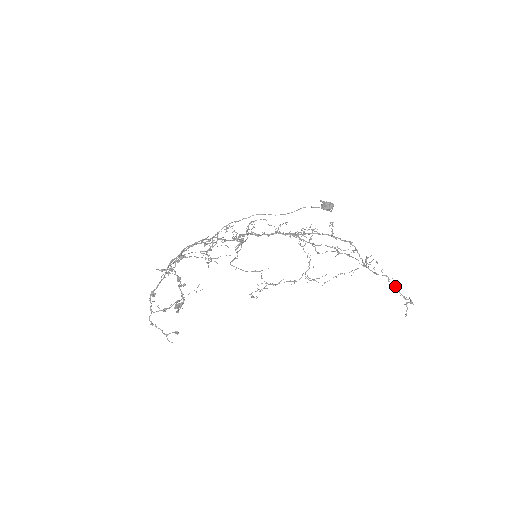
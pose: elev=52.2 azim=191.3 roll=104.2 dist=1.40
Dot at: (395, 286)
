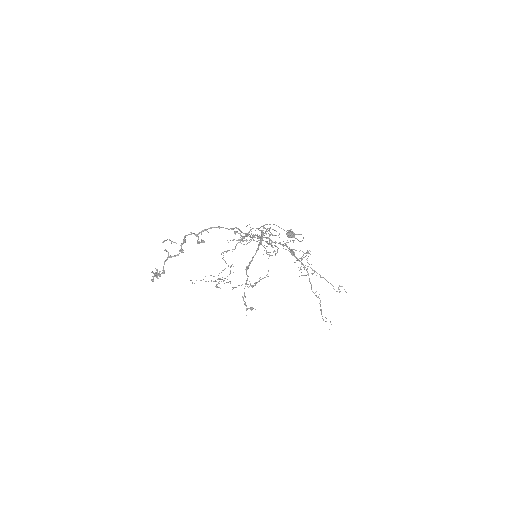
Dot at: occluded
